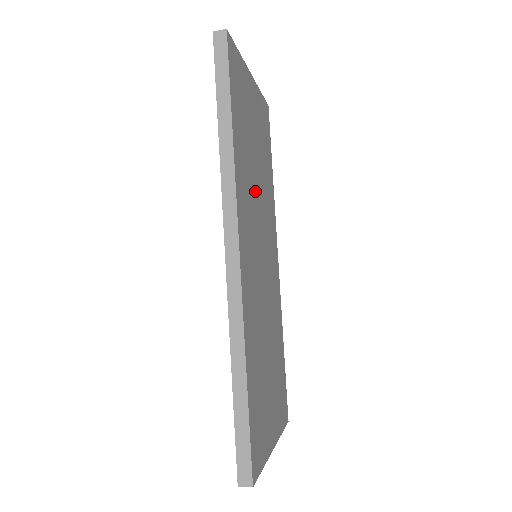
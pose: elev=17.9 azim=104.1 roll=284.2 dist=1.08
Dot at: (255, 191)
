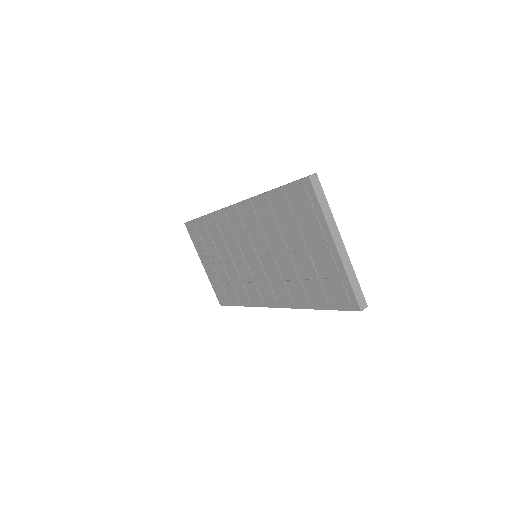
Dot at: occluded
